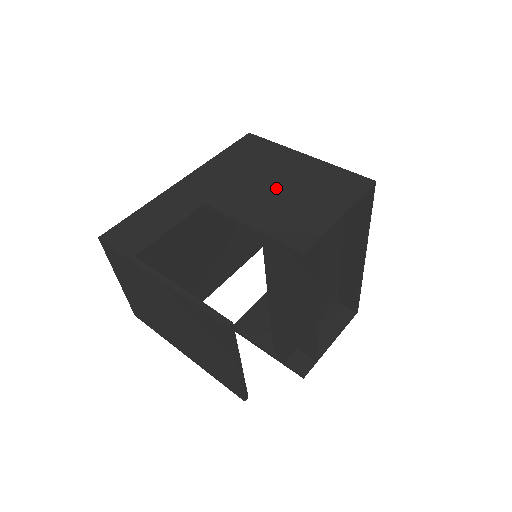
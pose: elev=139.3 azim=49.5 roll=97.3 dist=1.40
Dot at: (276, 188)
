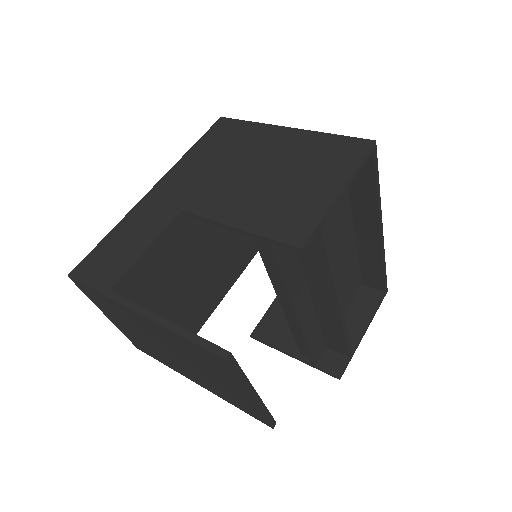
Dot at: (260, 175)
